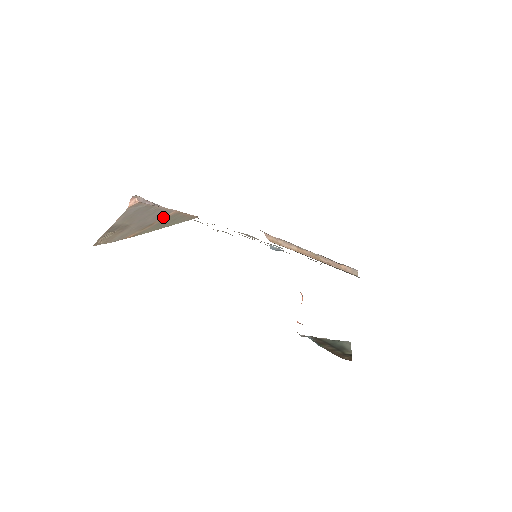
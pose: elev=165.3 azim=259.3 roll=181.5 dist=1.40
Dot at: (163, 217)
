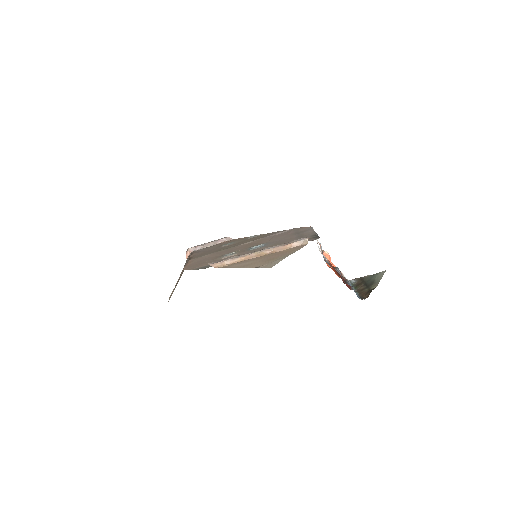
Dot at: occluded
